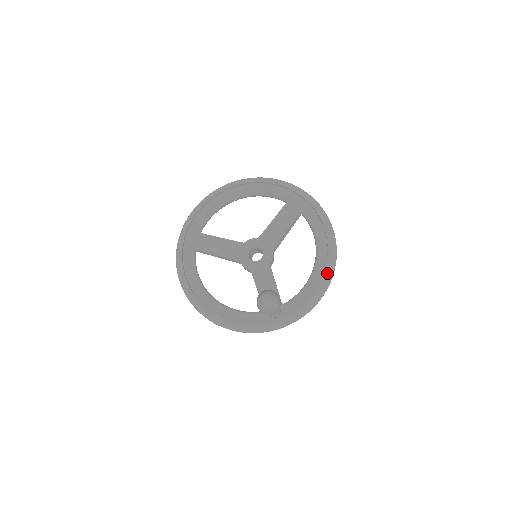
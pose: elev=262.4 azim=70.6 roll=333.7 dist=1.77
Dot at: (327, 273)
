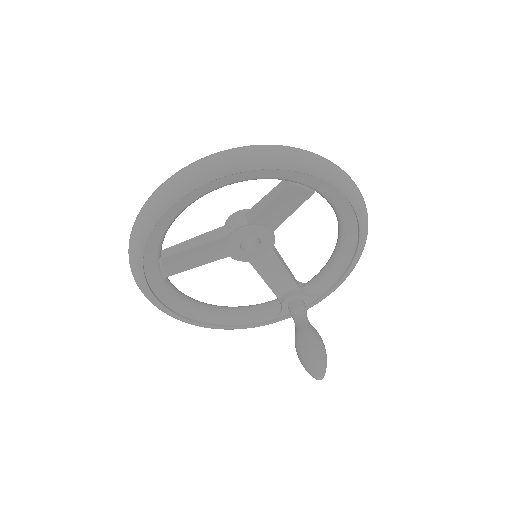
Dot at: (358, 257)
